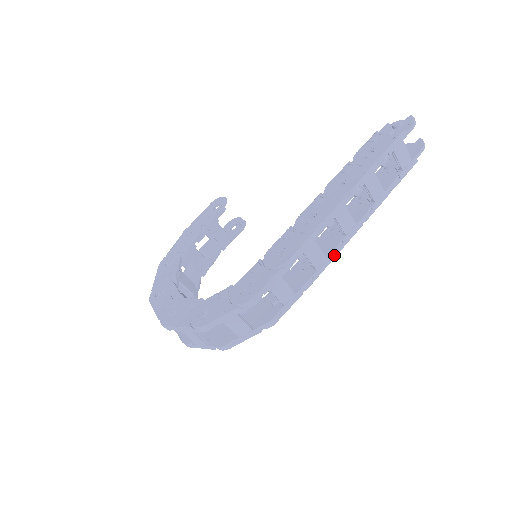
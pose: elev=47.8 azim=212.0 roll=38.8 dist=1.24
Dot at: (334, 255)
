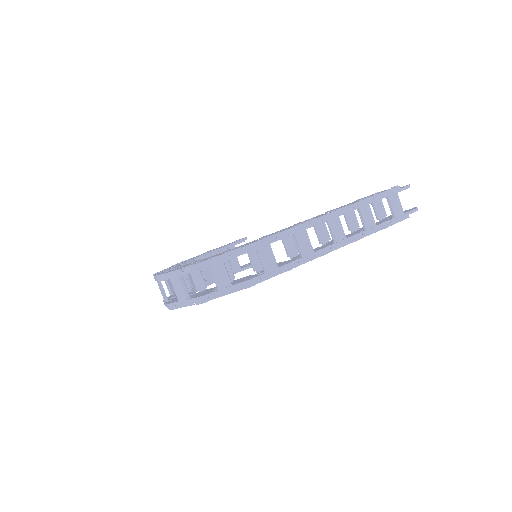
Dot at: (321, 254)
